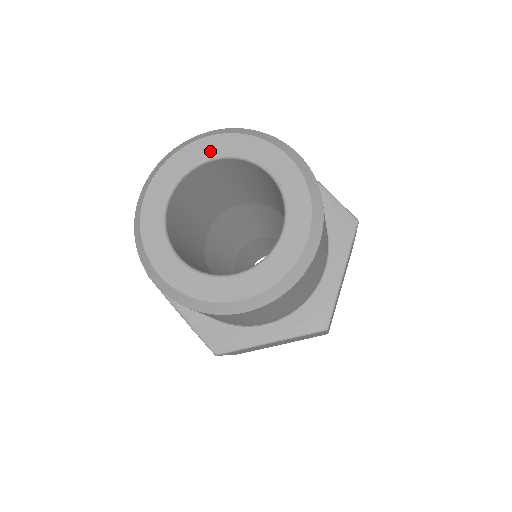
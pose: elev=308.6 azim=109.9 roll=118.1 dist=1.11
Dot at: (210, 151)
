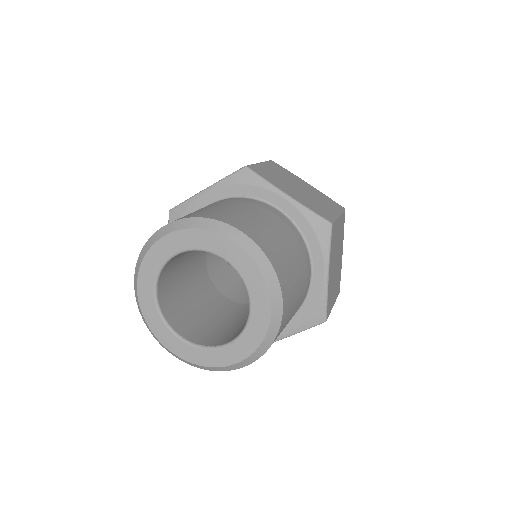
Dot at: (172, 248)
